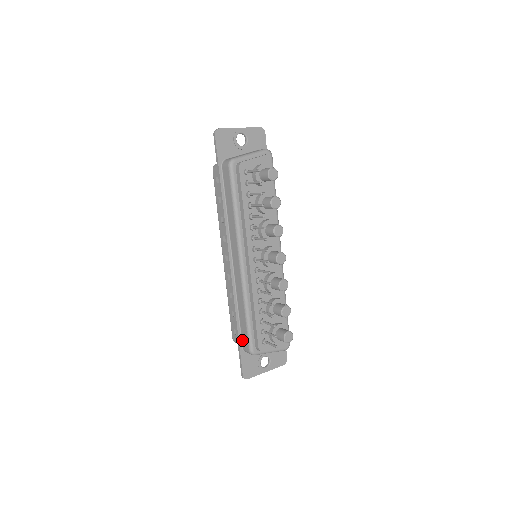
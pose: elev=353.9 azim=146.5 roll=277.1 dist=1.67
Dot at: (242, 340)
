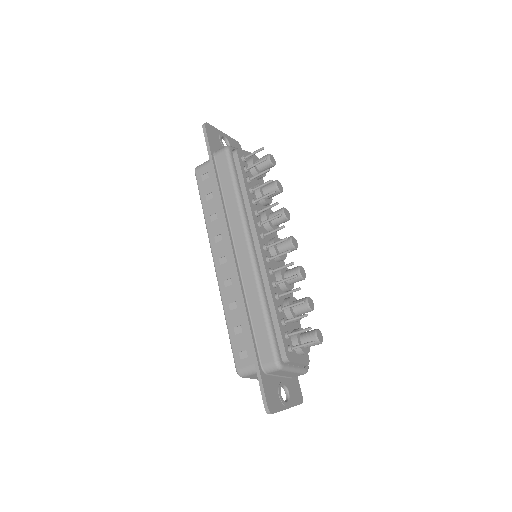
Dot at: (260, 354)
